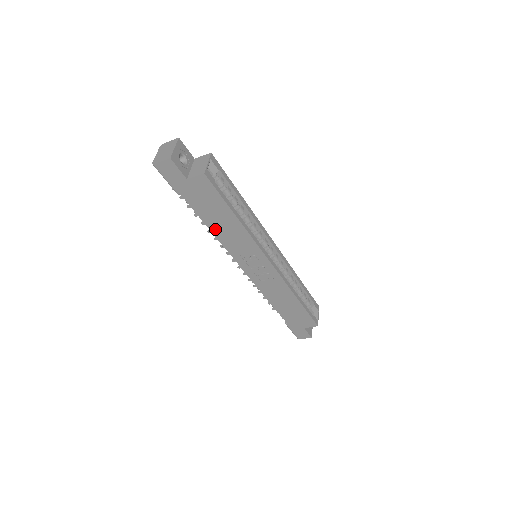
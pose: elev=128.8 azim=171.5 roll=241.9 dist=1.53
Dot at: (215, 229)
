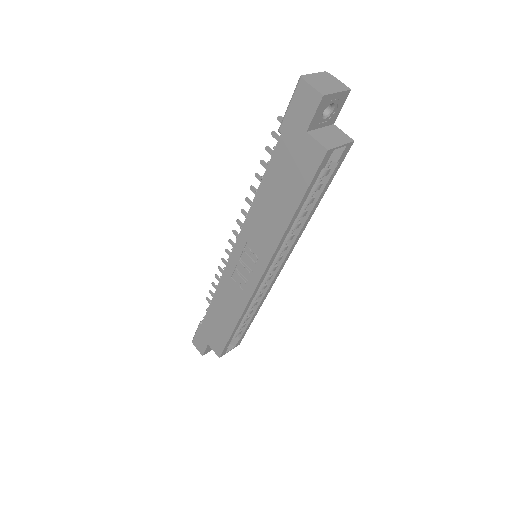
Dot at: (262, 197)
